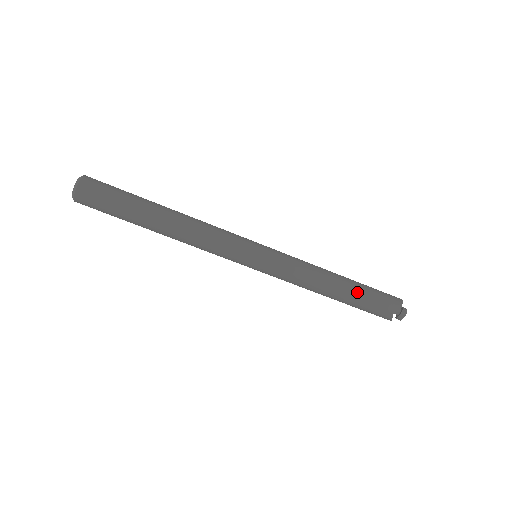
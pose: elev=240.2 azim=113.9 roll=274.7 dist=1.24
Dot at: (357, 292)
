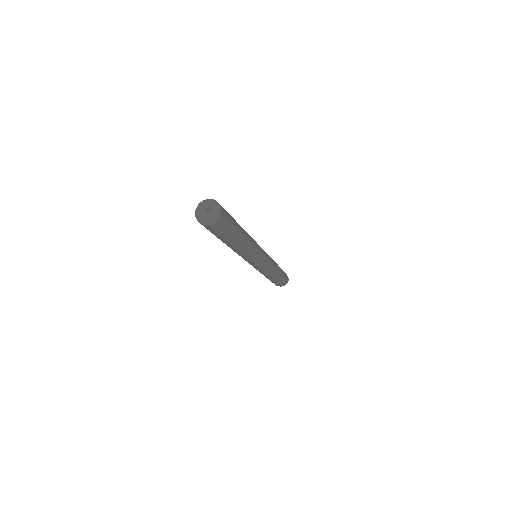
Dot at: (276, 281)
